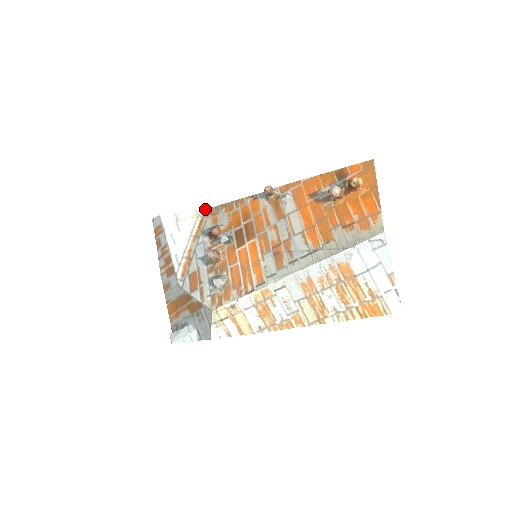
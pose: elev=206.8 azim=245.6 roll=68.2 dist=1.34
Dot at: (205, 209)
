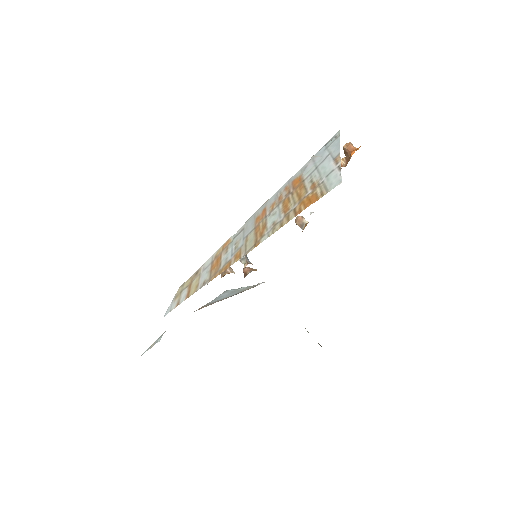
Dot at: (263, 282)
